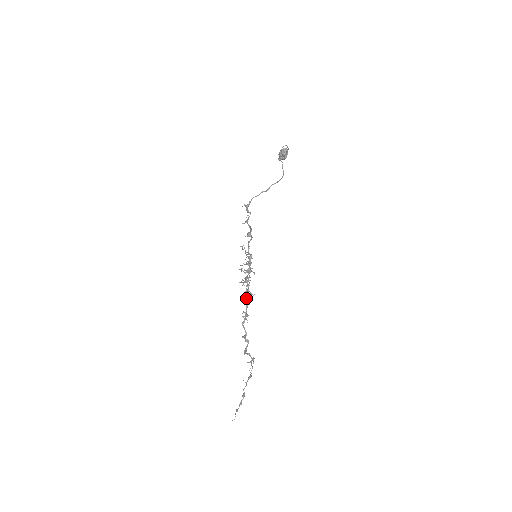
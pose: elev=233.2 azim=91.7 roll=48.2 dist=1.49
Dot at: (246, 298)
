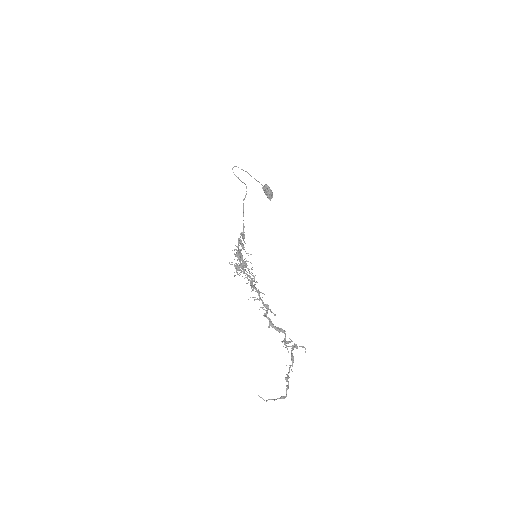
Dot at: (252, 287)
